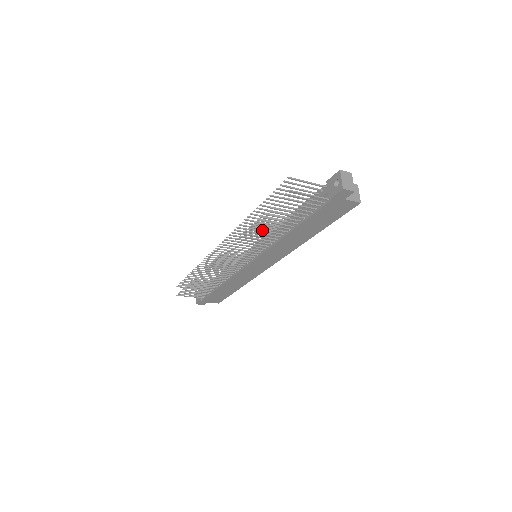
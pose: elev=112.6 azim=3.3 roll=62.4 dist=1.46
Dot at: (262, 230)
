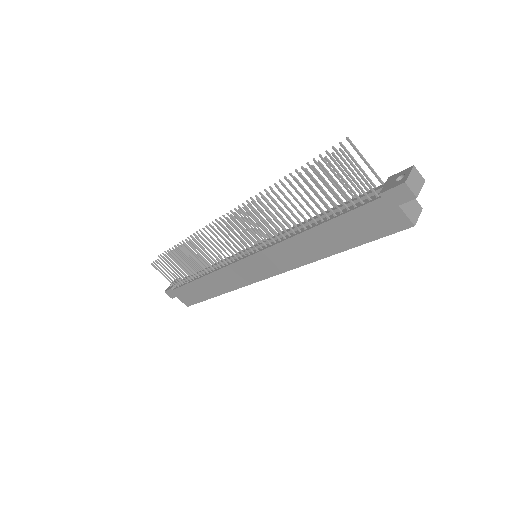
Dot at: (280, 207)
